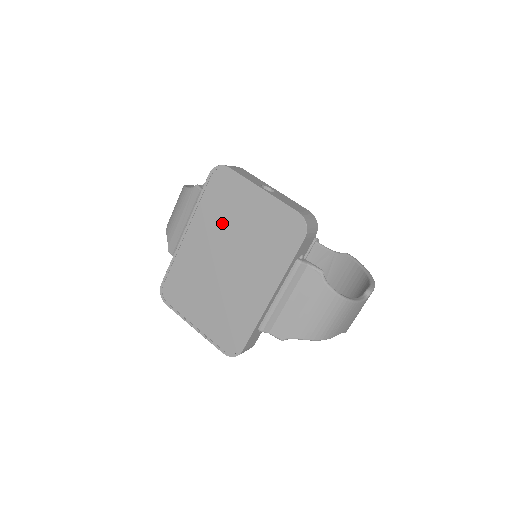
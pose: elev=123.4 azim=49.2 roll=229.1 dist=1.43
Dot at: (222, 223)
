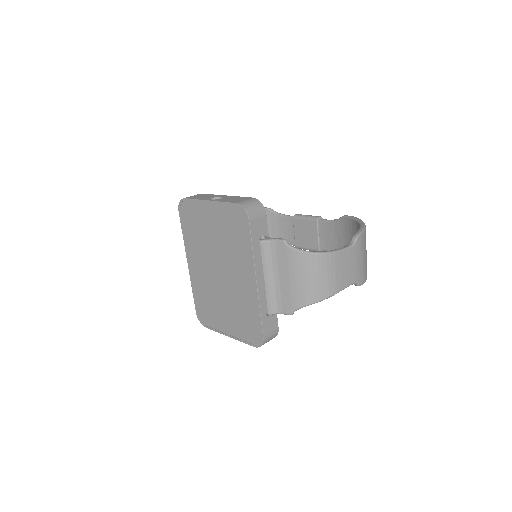
Dot at: (202, 243)
